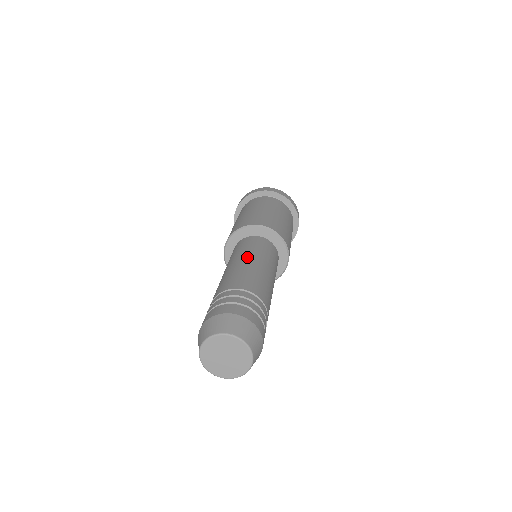
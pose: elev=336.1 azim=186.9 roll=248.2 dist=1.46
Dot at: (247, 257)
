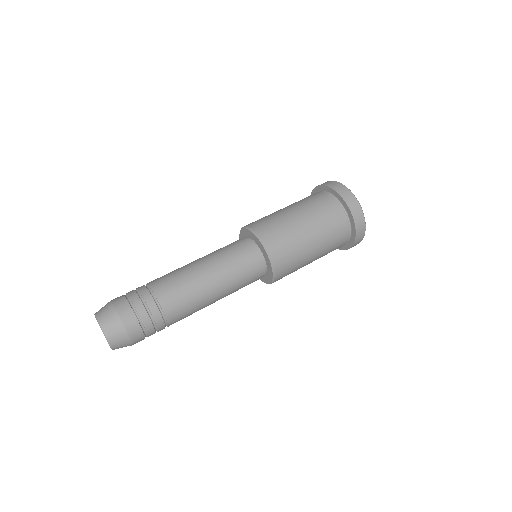
Dot at: (207, 263)
